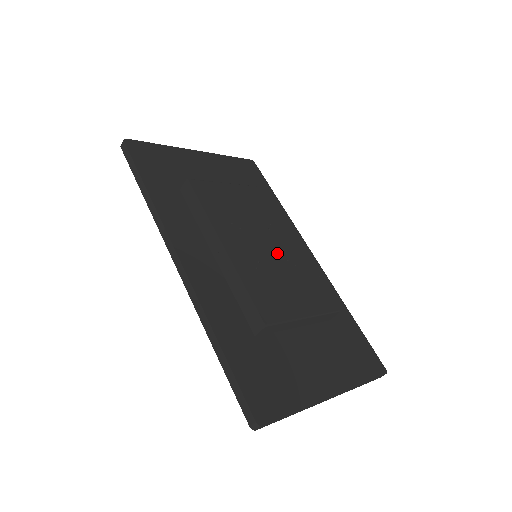
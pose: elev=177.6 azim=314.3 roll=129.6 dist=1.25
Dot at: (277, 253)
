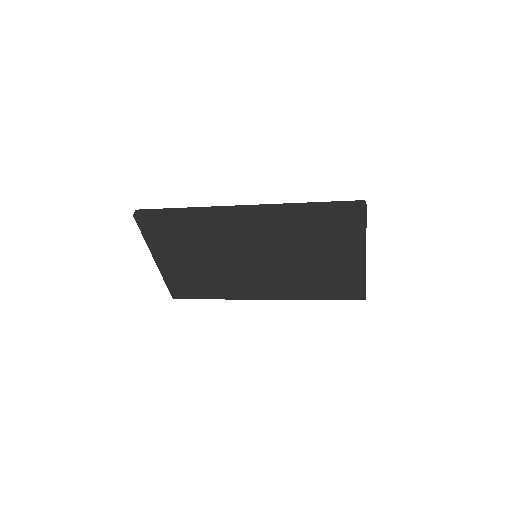
Dot at: occluded
